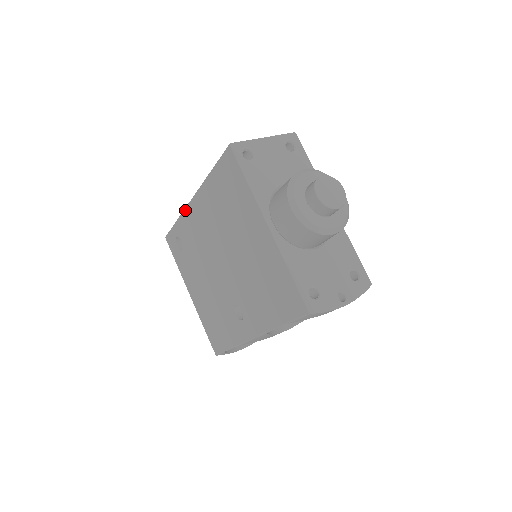
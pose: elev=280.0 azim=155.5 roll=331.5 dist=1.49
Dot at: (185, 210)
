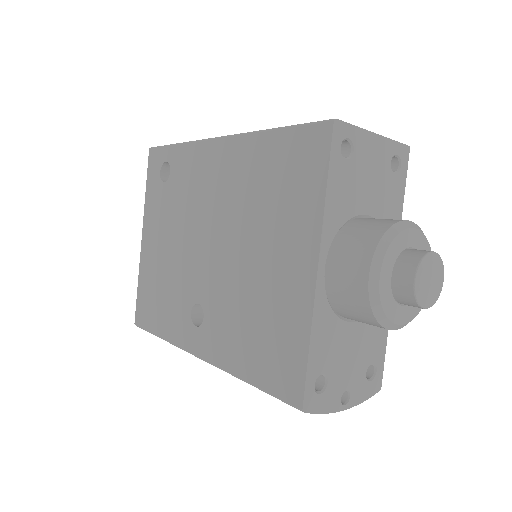
Dot at: (200, 142)
